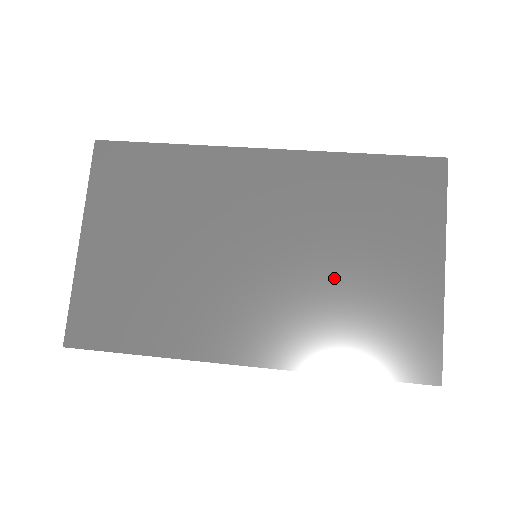
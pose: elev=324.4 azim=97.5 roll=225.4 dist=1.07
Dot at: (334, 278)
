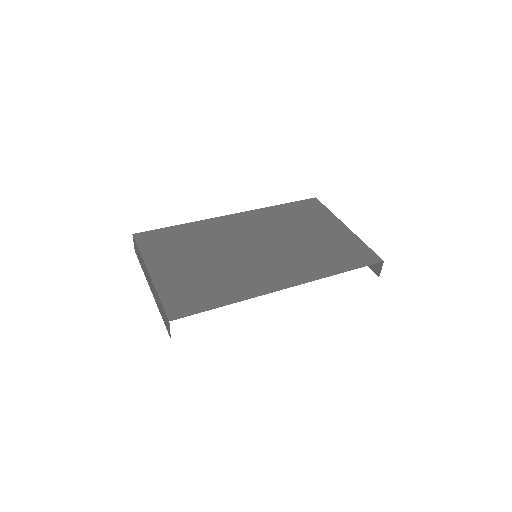
Dot at: (303, 244)
